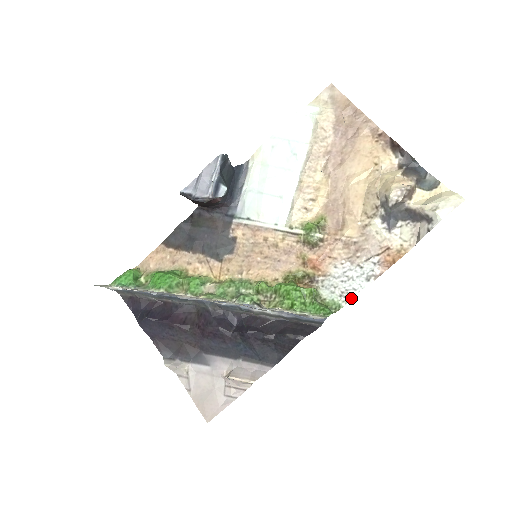
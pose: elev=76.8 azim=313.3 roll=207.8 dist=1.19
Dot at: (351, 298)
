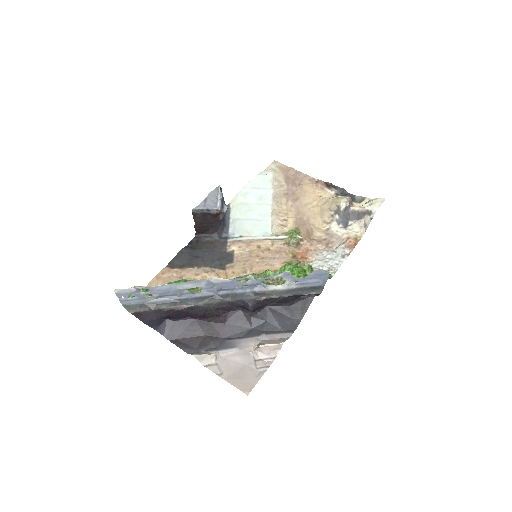
Dot at: (337, 270)
